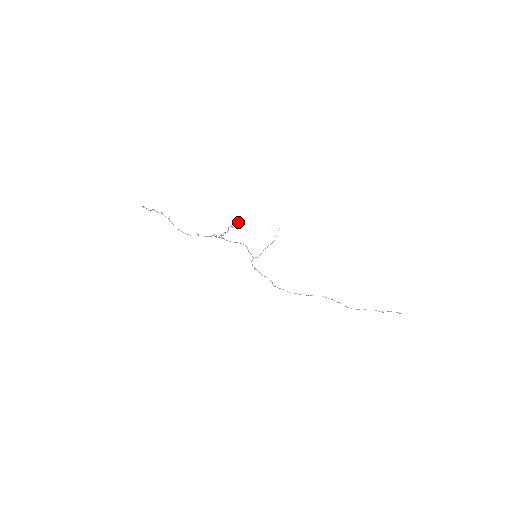
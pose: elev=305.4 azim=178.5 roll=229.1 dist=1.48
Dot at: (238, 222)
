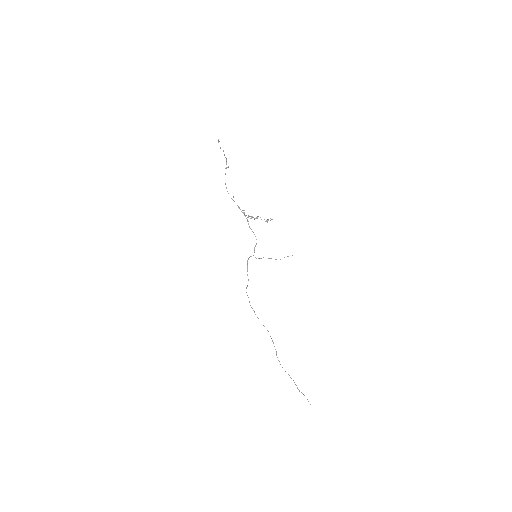
Dot at: (268, 220)
